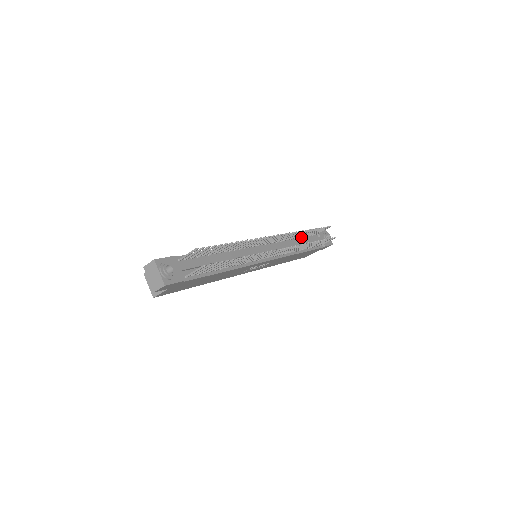
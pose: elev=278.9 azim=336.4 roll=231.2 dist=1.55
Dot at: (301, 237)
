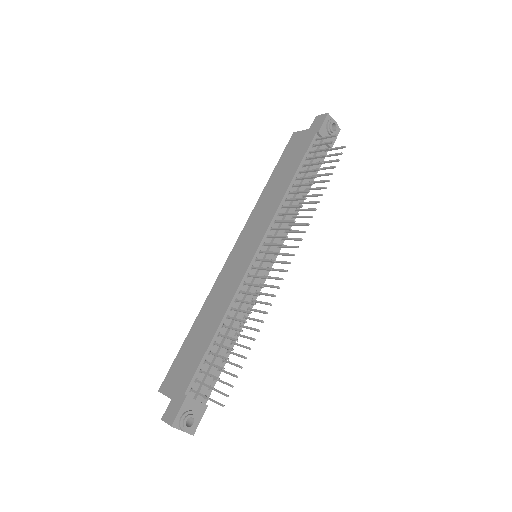
Dot at: (300, 173)
